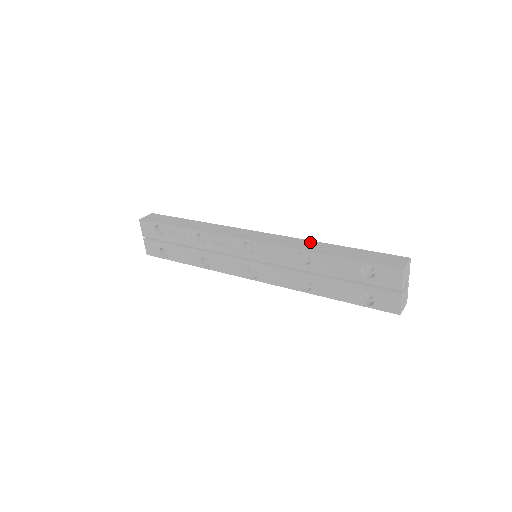
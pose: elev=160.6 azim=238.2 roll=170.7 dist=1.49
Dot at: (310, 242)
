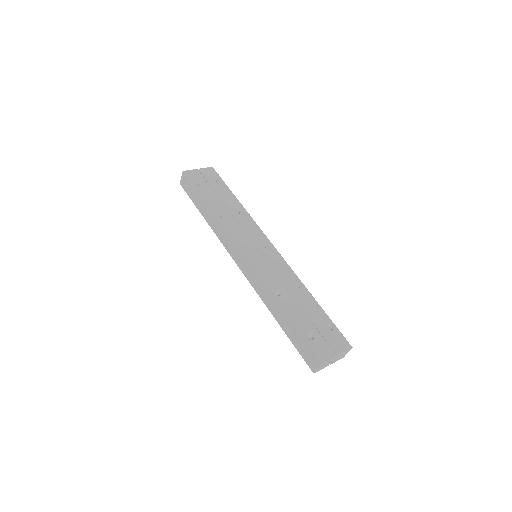
Dot at: (270, 296)
